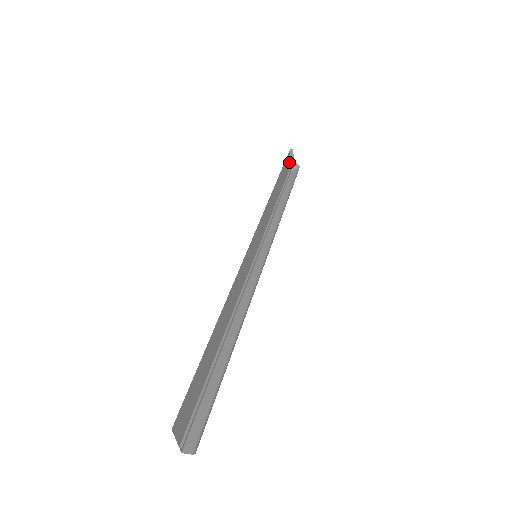
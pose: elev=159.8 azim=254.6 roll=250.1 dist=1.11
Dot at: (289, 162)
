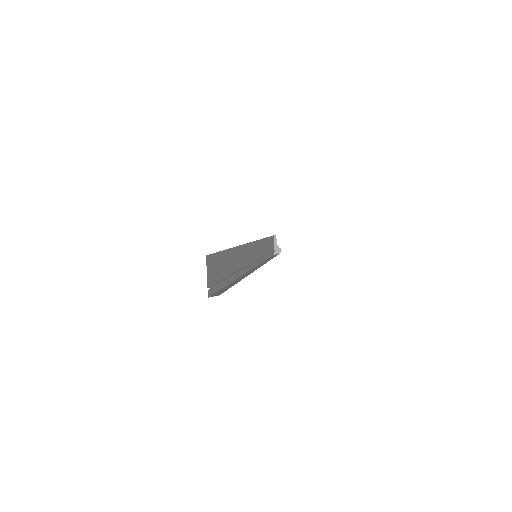
Dot at: (273, 244)
